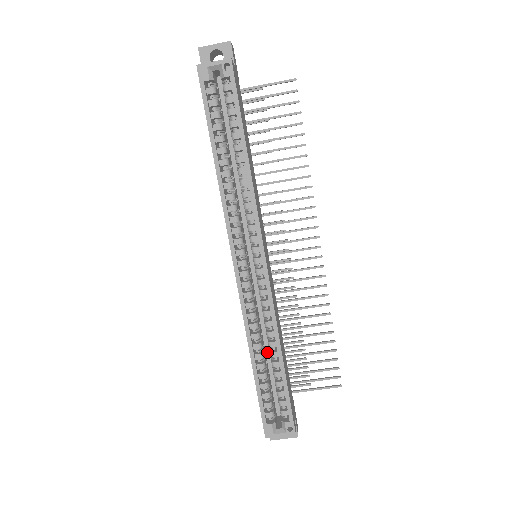
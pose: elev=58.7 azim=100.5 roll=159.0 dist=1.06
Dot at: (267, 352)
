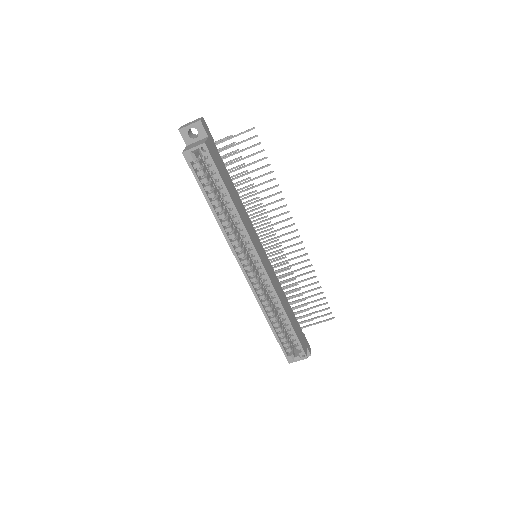
Dot at: occluded
